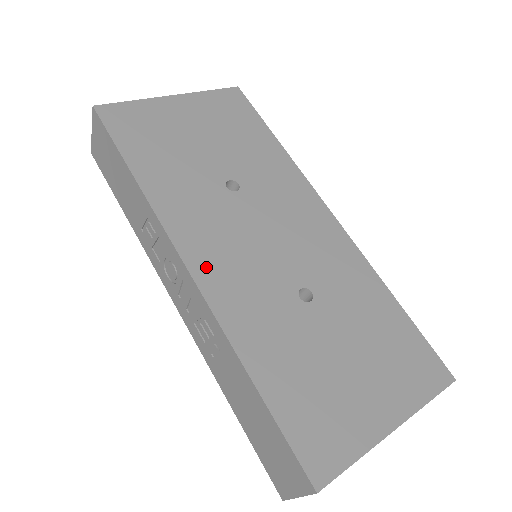
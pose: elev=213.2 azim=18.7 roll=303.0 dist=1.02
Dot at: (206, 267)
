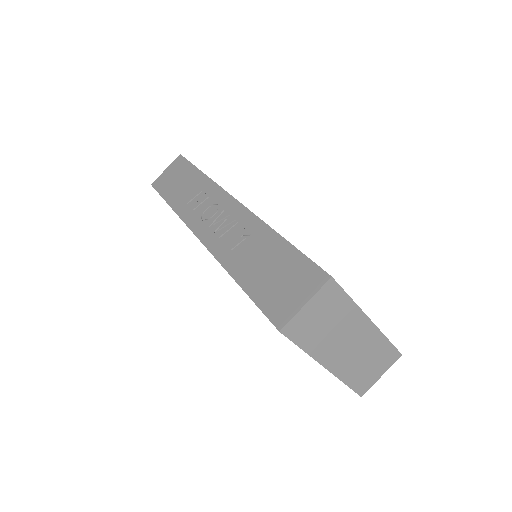
Dot at: occluded
